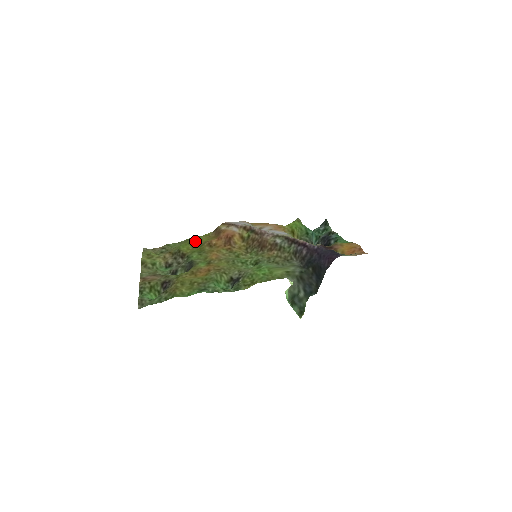
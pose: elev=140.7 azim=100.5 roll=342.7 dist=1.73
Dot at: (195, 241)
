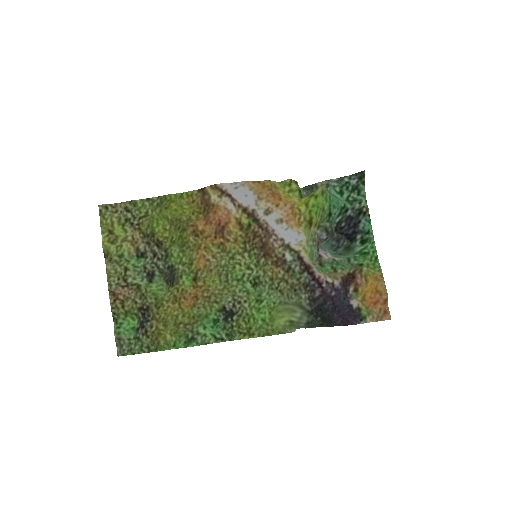
Dot at: (173, 215)
